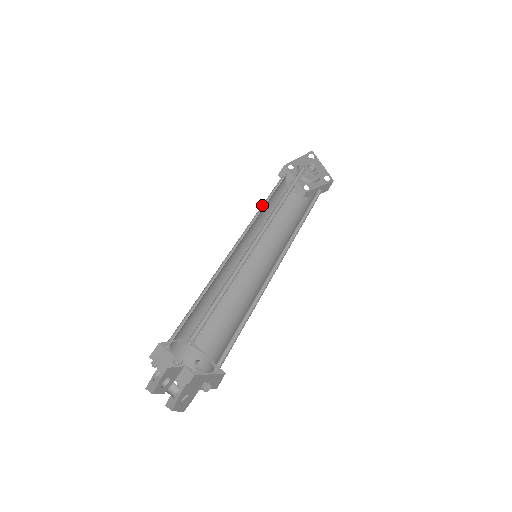
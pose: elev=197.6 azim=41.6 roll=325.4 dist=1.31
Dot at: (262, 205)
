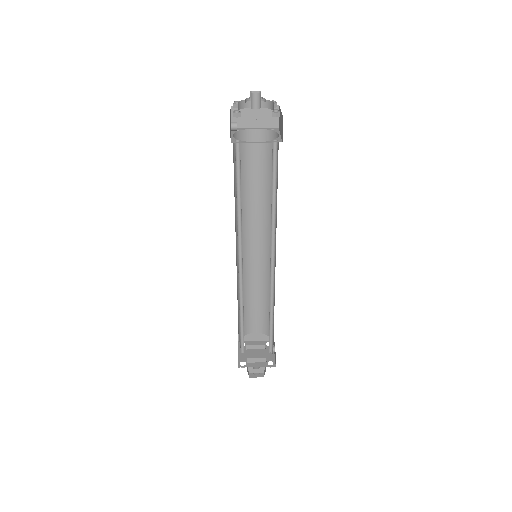
Dot at: (237, 202)
